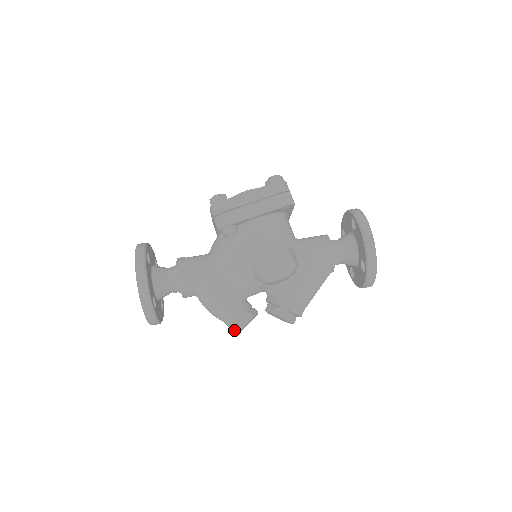
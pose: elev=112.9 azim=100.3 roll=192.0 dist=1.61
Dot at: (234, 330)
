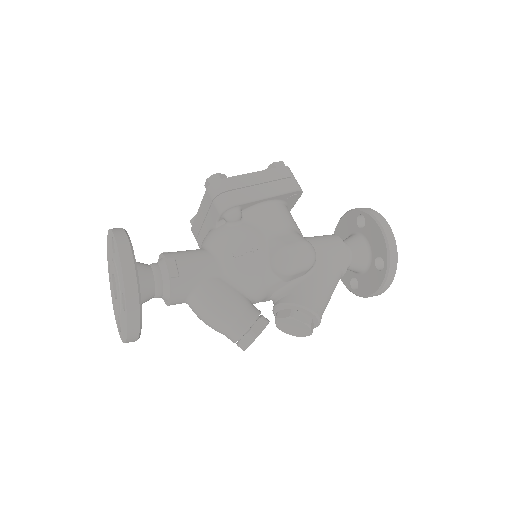
Dot at: (243, 342)
